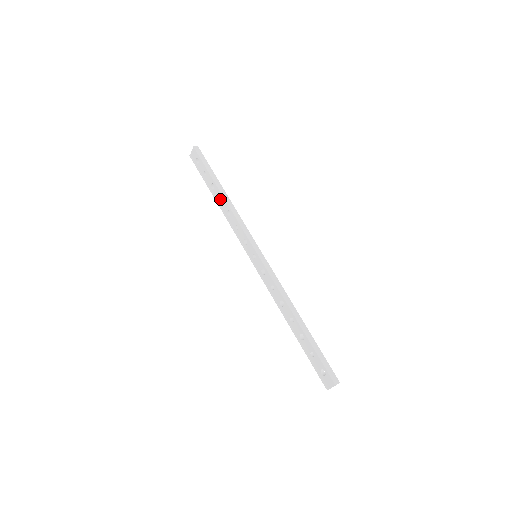
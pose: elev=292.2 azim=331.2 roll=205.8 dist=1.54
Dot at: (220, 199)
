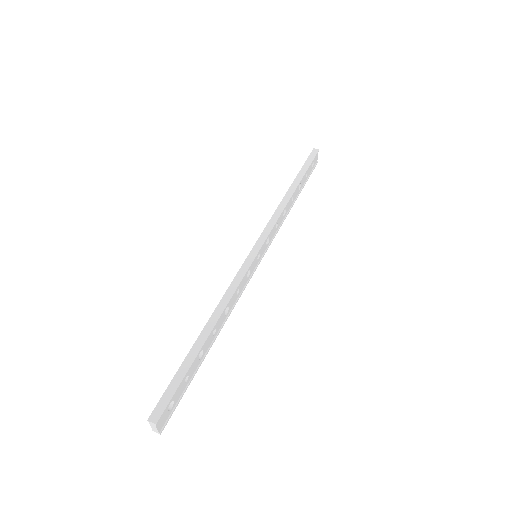
Dot at: occluded
